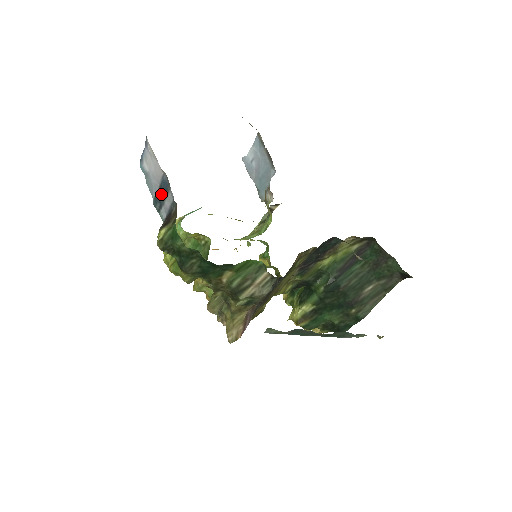
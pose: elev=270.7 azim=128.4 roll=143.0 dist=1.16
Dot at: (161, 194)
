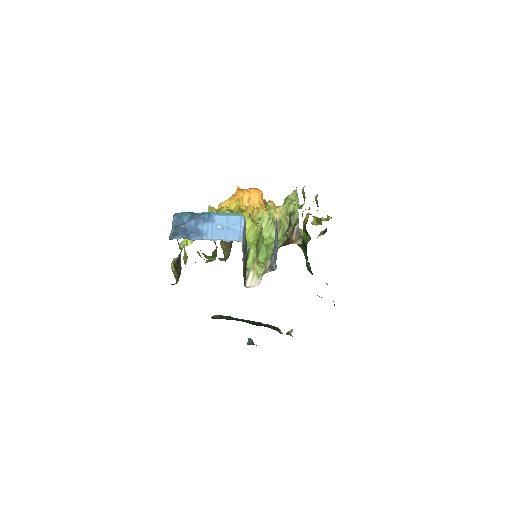
Dot at: occluded
